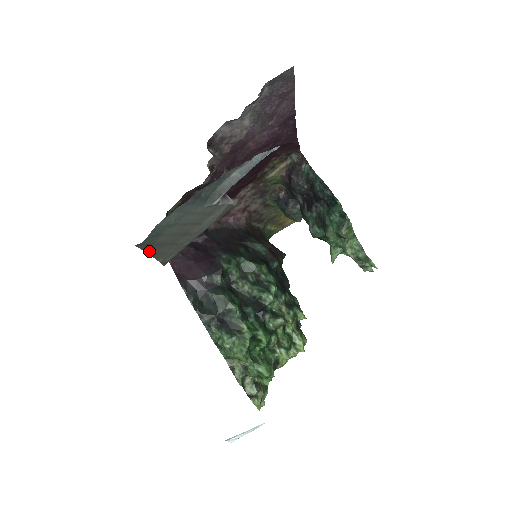
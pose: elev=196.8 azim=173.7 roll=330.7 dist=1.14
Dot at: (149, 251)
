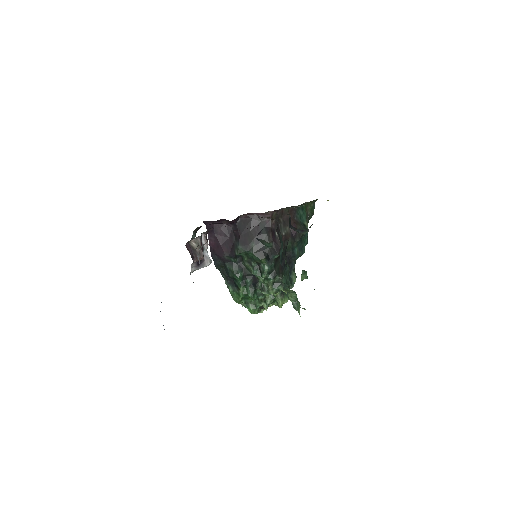
Dot at: occluded
